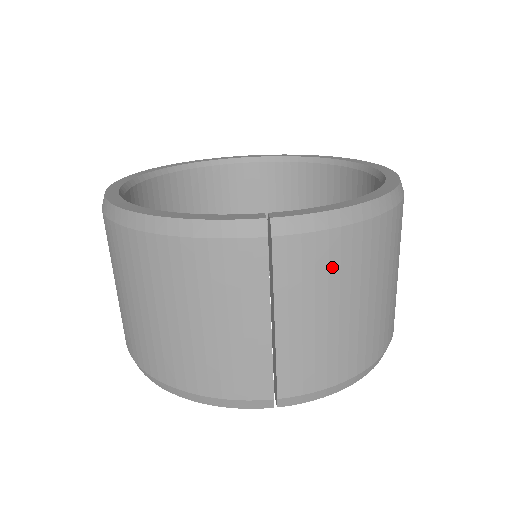
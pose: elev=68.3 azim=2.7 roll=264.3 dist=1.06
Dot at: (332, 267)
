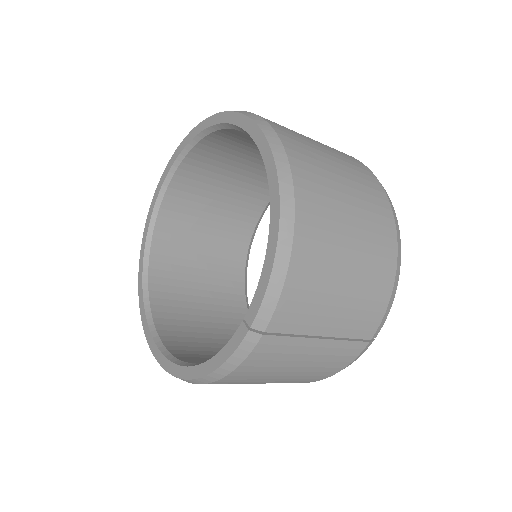
Dot at: (311, 287)
